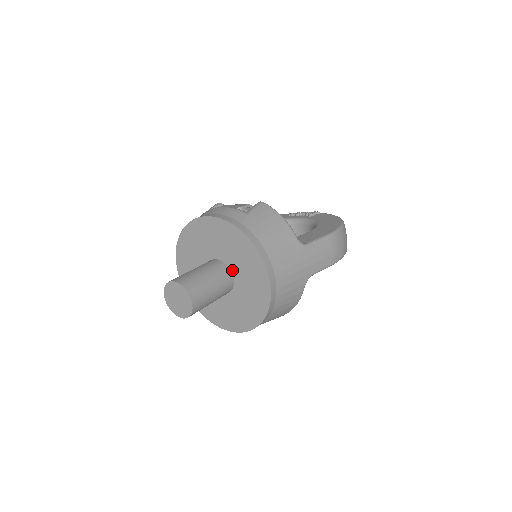
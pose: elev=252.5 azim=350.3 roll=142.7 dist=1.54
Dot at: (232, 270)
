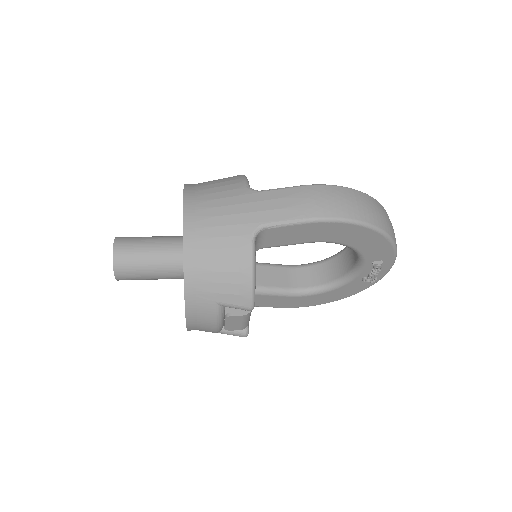
Dot at: occluded
